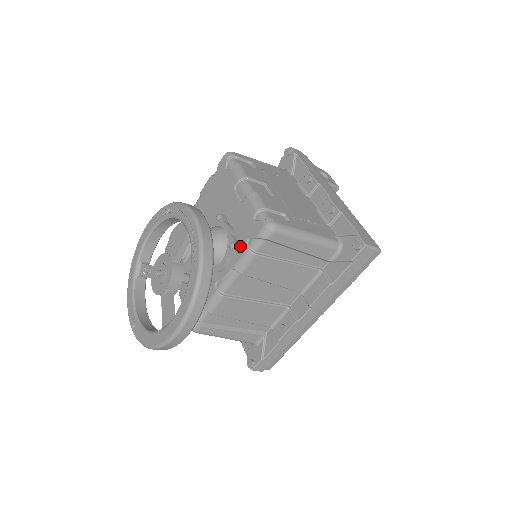
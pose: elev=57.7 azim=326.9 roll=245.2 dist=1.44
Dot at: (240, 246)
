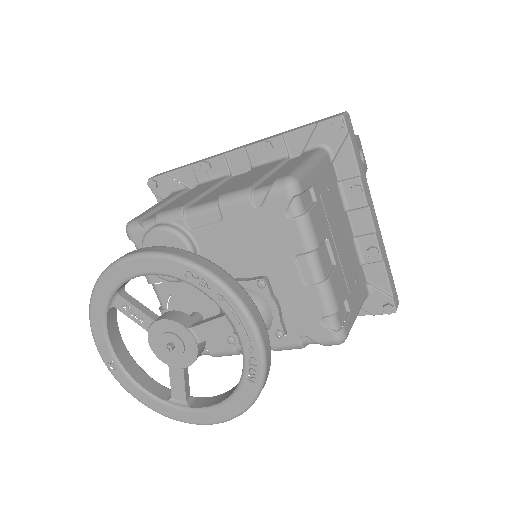
Dot at: (288, 335)
